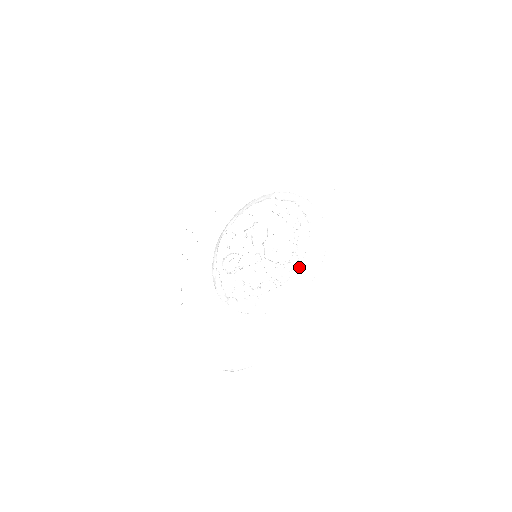
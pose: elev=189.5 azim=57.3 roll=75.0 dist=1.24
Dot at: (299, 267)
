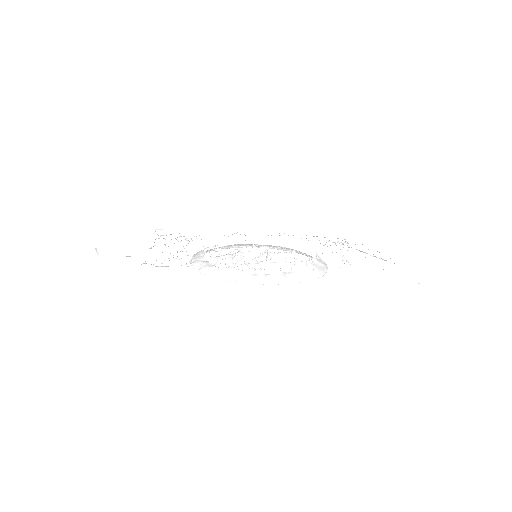
Dot at: (312, 261)
